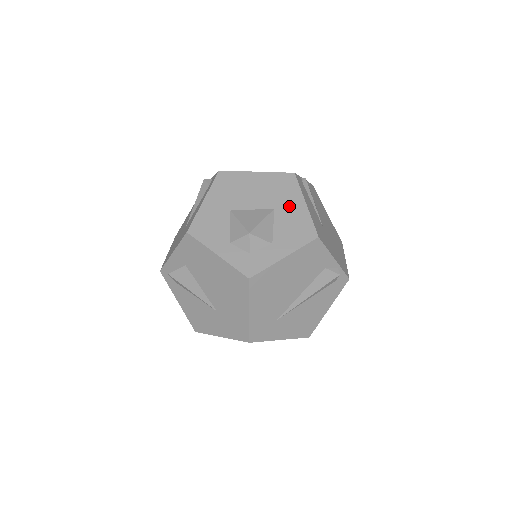
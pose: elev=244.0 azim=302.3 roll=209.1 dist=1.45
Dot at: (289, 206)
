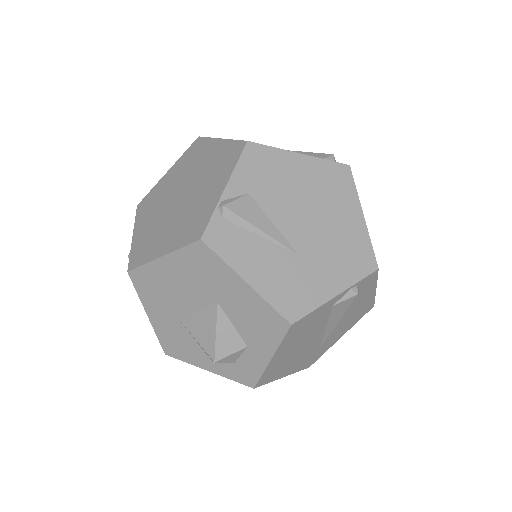
Dot at: (230, 293)
